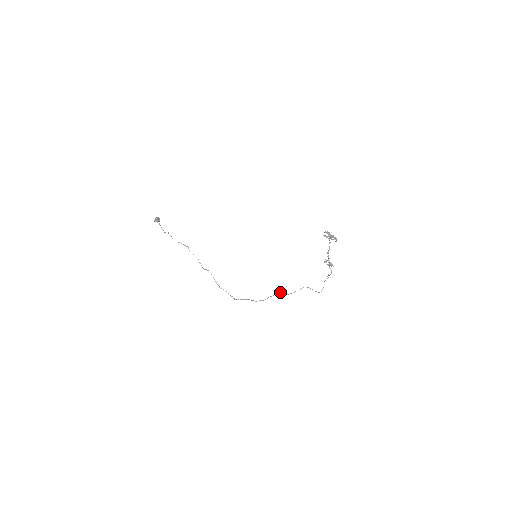
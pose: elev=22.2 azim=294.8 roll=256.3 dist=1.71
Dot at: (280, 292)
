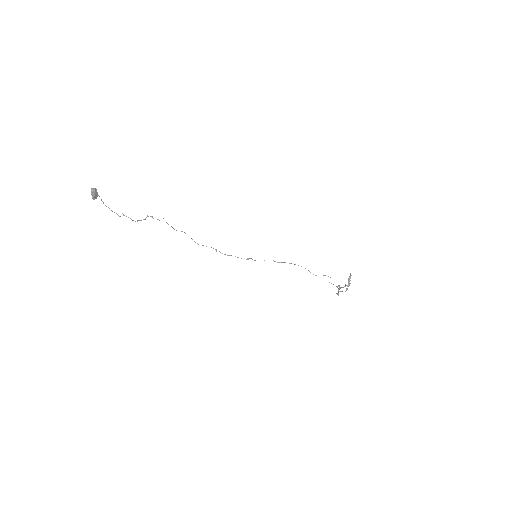
Dot at: occluded
